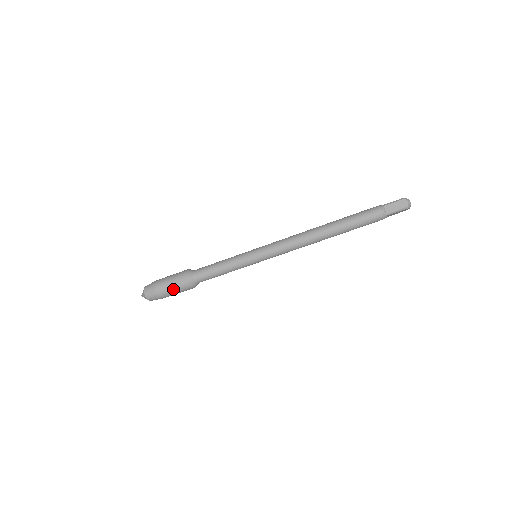
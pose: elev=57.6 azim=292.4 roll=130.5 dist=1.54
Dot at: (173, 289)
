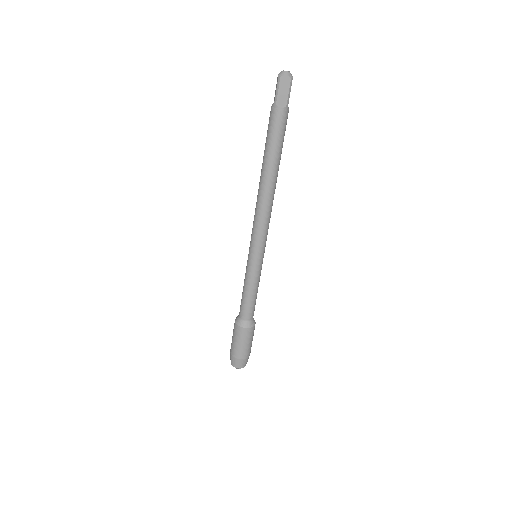
Dot at: (248, 344)
